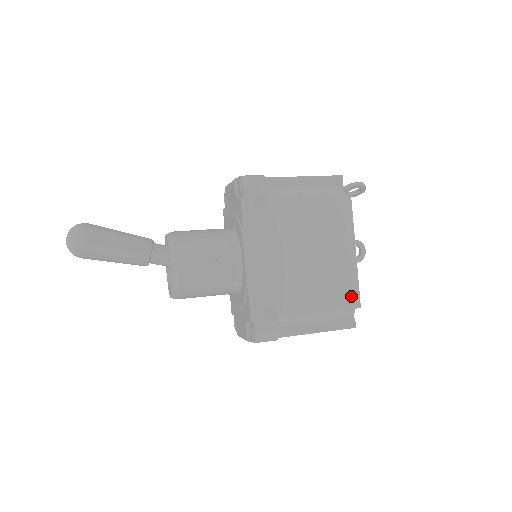
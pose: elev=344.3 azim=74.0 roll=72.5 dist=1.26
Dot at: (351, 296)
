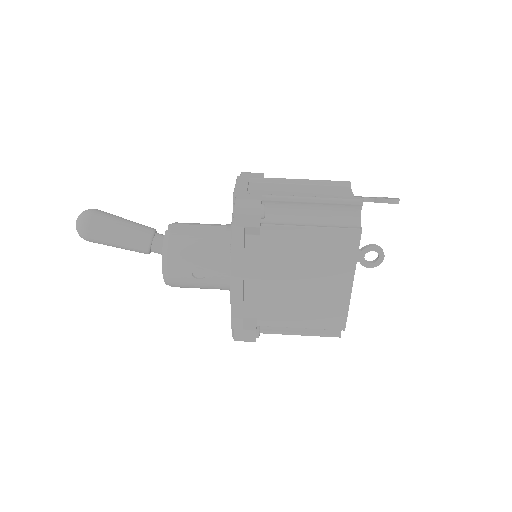
Dot at: (337, 320)
